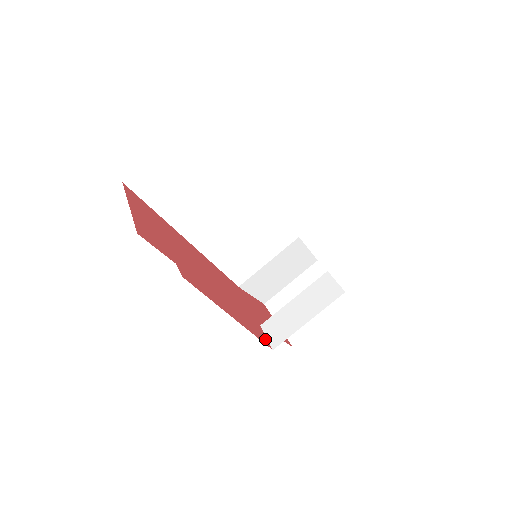
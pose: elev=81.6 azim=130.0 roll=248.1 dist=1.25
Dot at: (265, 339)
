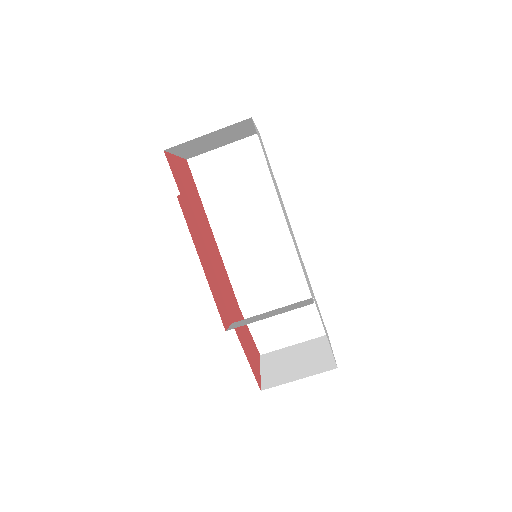
Dot at: (225, 322)
